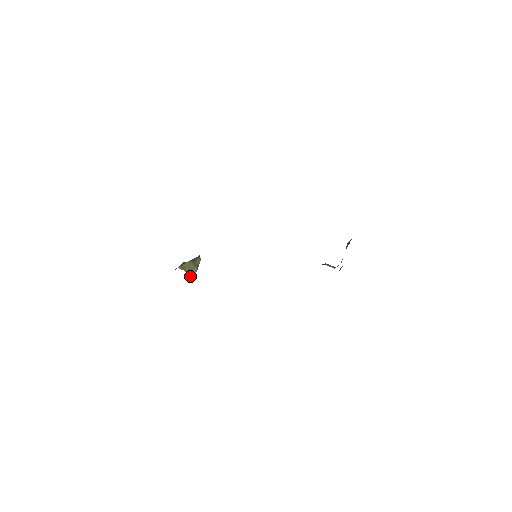
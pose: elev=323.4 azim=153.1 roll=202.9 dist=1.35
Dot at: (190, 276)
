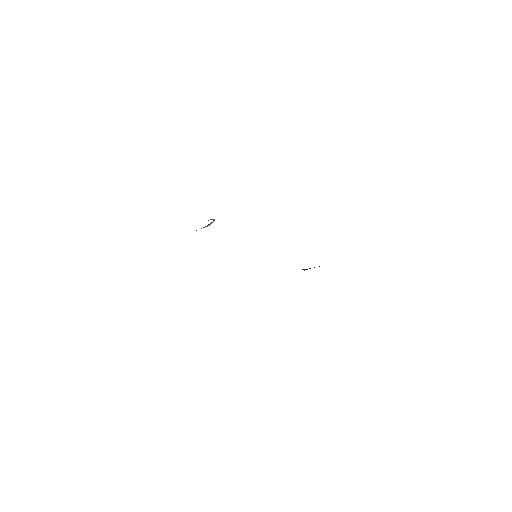
Dot at: (207, 226)
